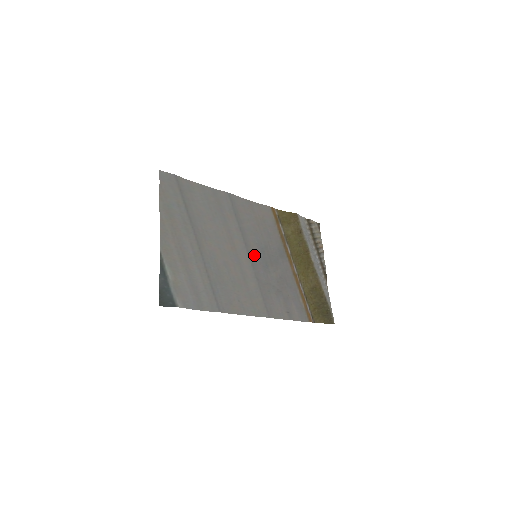
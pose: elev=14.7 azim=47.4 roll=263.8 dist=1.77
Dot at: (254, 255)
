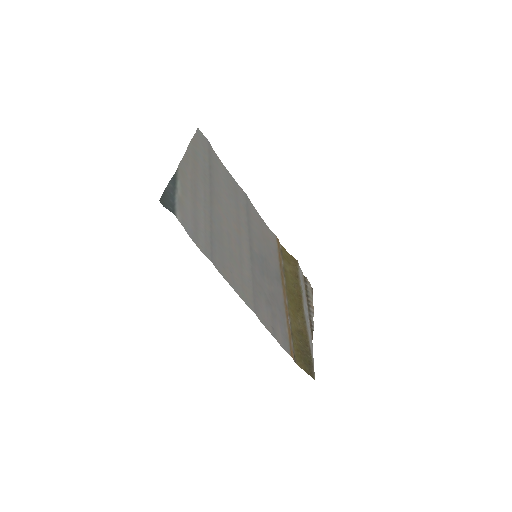
Dot at: (254, 254)
